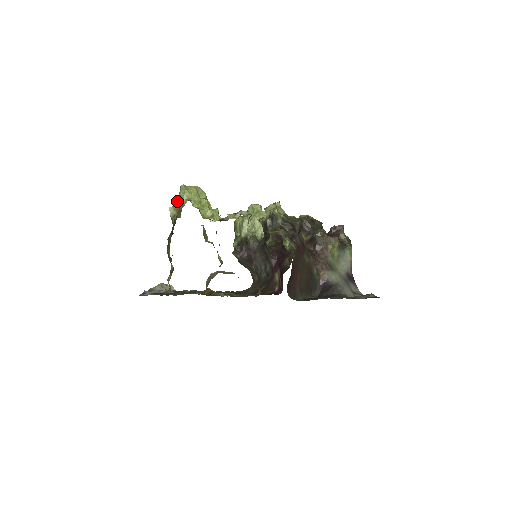
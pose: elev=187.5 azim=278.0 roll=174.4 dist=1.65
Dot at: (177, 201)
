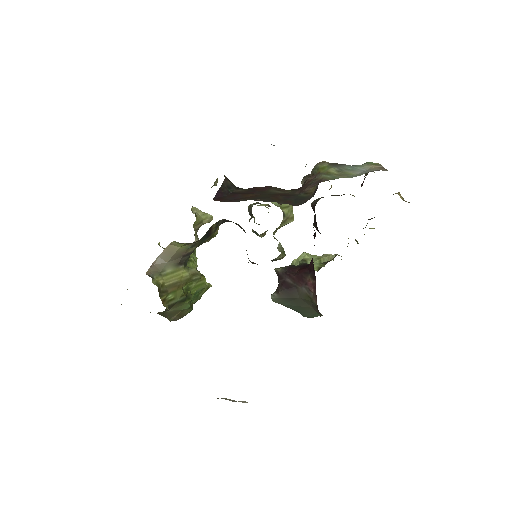
Dot at: occluded
